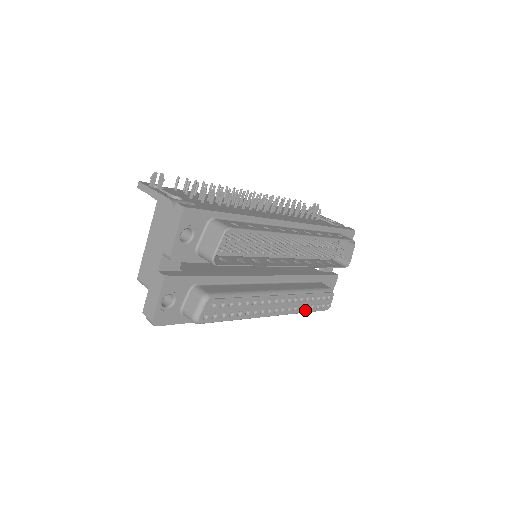
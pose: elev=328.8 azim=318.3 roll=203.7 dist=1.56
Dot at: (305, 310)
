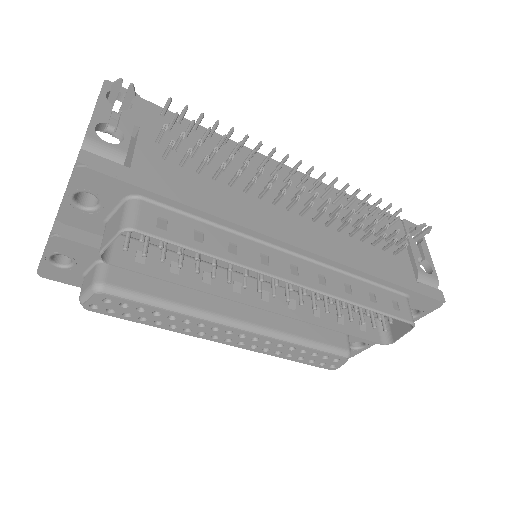
Dot at: (286, 357)
